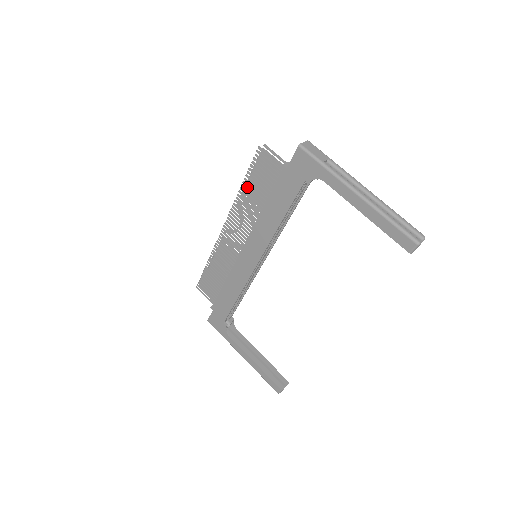
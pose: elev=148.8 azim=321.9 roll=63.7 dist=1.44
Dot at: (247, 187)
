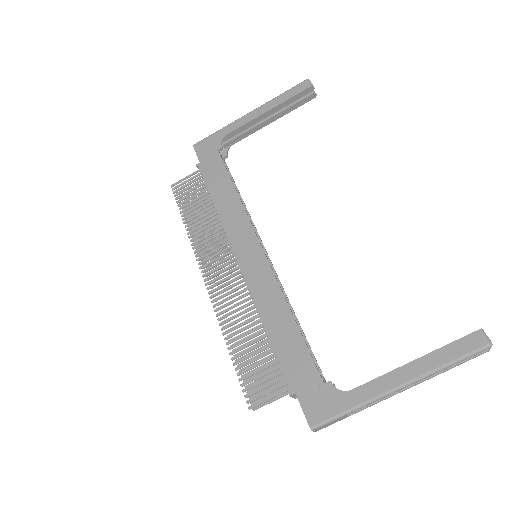
Dot at: (191, 229)
